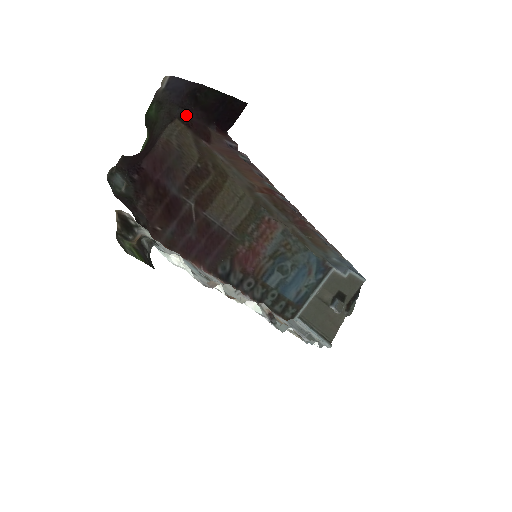
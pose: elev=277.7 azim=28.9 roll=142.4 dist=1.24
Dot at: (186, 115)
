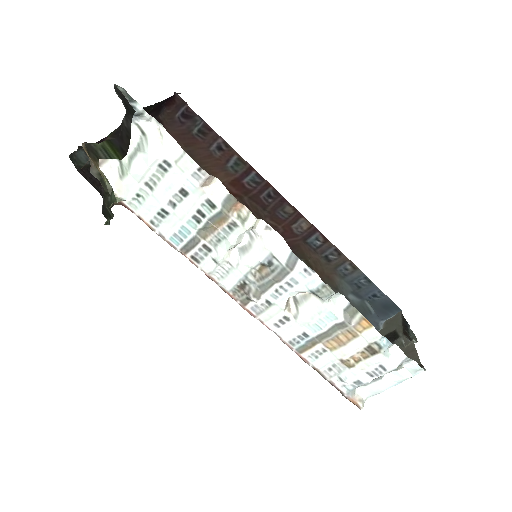
Dot at: occluded
